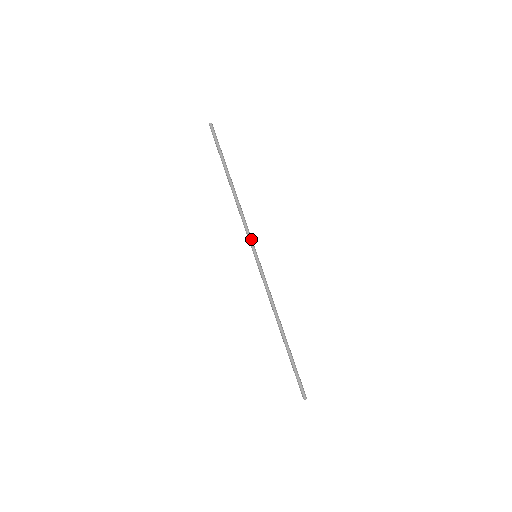
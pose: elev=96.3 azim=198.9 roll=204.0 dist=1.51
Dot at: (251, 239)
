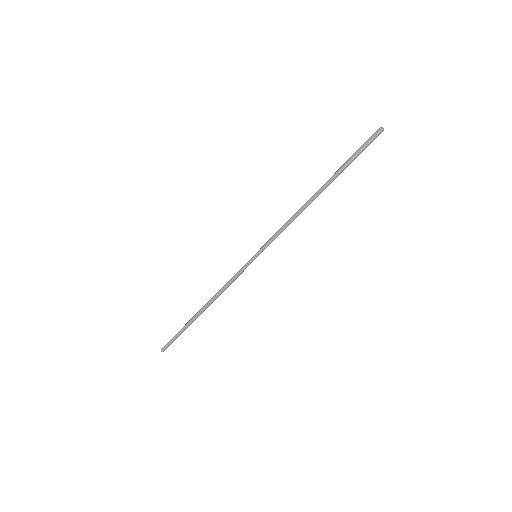
Dot at: occluded
